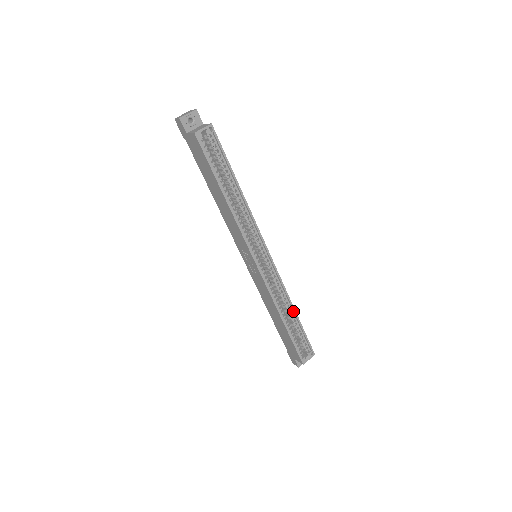
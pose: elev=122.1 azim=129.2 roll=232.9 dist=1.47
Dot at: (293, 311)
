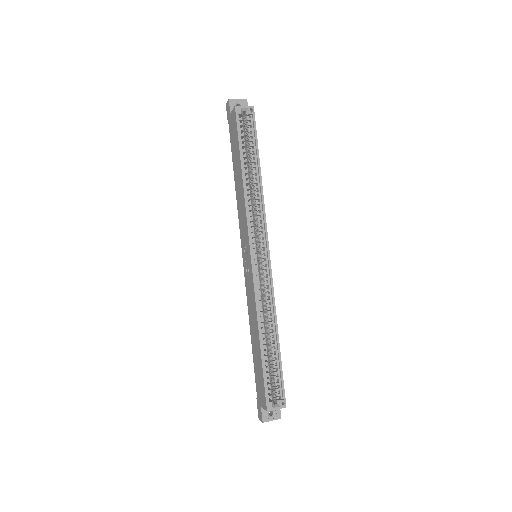
Dot at: (276, 334)
